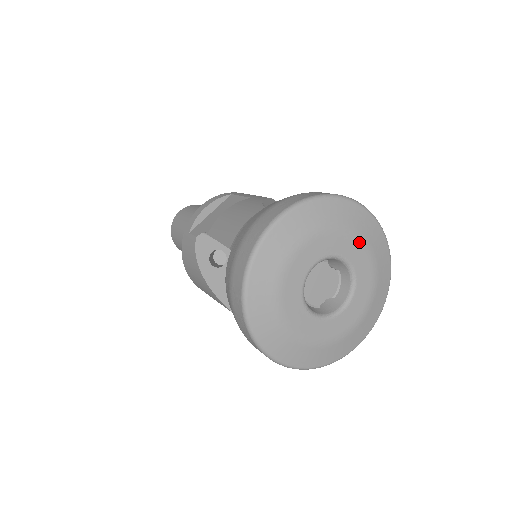
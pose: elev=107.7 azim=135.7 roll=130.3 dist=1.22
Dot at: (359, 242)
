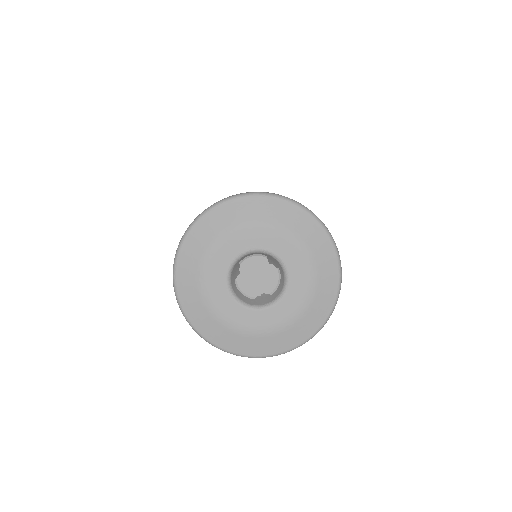
Dot at: (295, 243)
